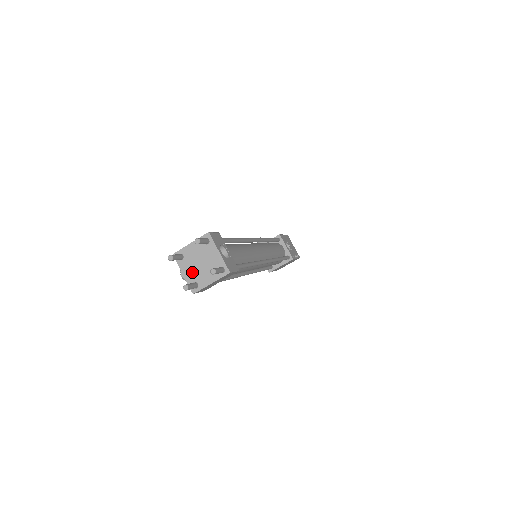
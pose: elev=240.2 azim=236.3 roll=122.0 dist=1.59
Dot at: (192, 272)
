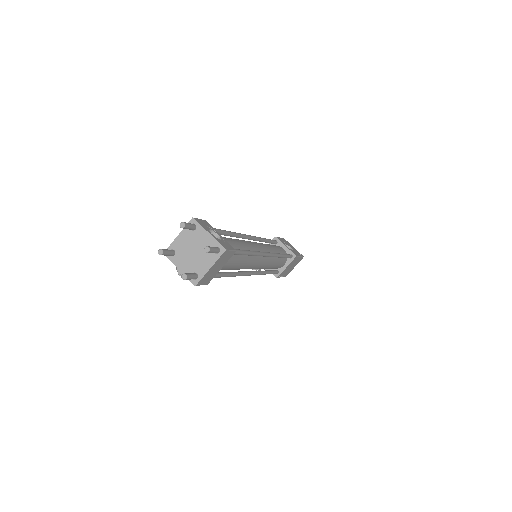
Dot at: (188, 264)
